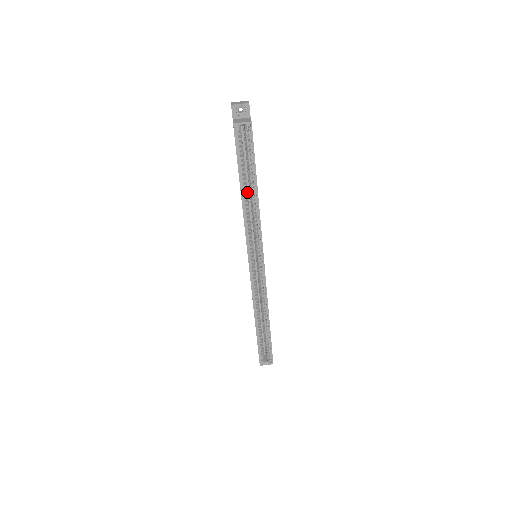
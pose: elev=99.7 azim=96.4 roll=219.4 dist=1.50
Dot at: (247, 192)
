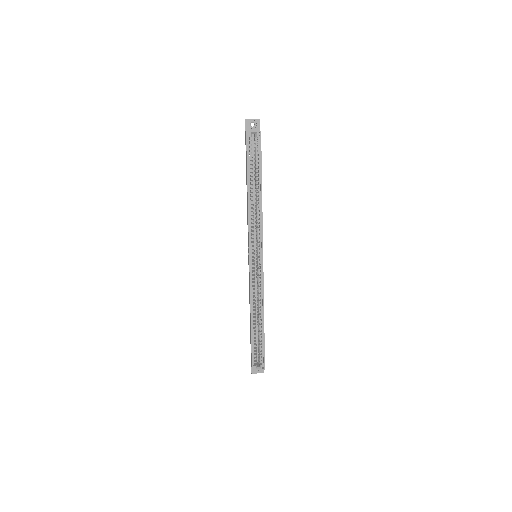
Dot at: occluded
